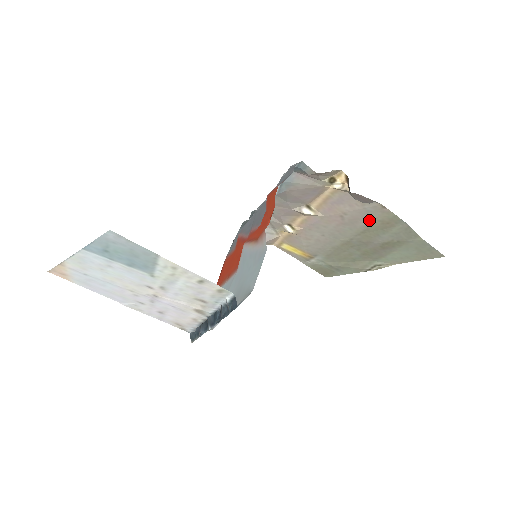
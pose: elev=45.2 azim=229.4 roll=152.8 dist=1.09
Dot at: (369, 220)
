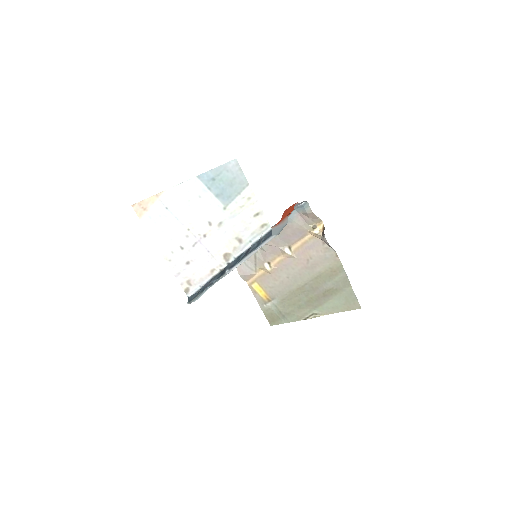
Dot at: (324, 267)
